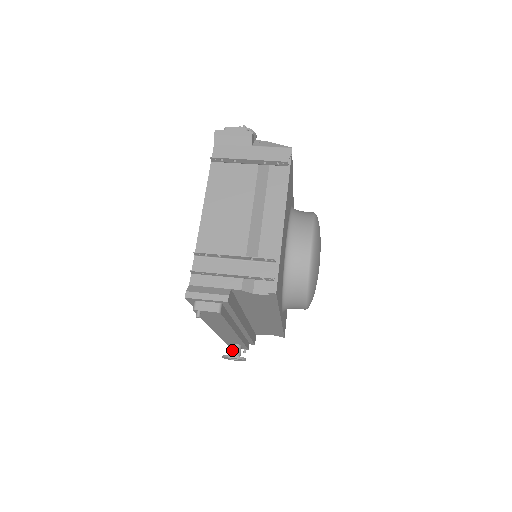
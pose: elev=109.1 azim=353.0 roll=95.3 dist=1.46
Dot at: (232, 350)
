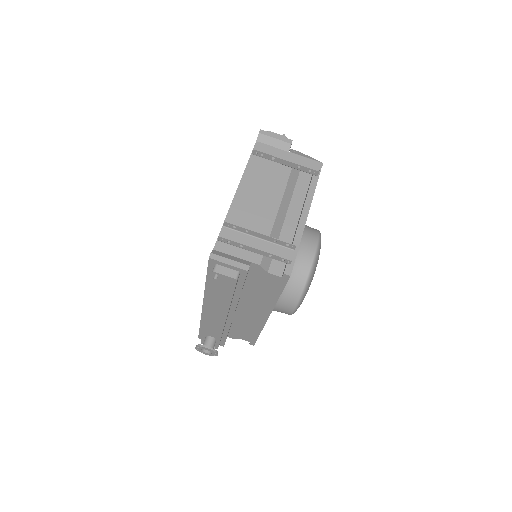
Dot at: (207, 342)
